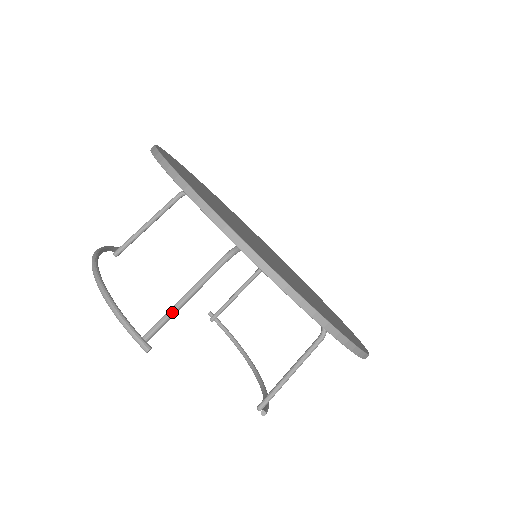
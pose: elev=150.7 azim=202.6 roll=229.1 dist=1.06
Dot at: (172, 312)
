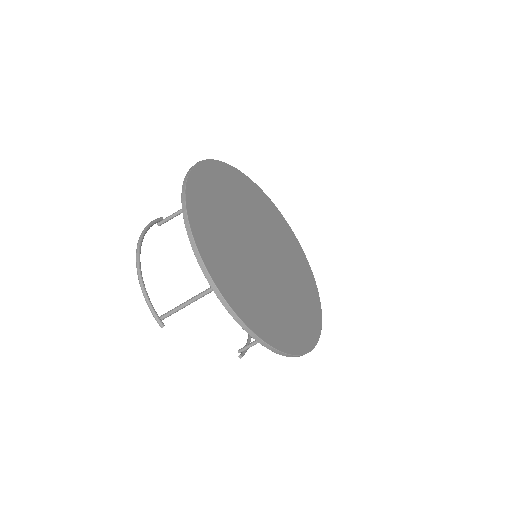
Dot at: (180, 308)
